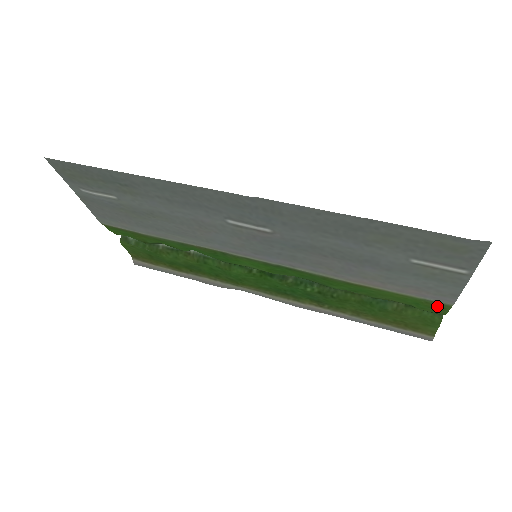
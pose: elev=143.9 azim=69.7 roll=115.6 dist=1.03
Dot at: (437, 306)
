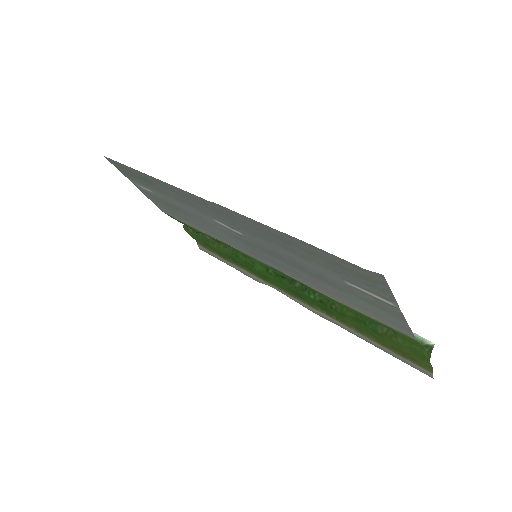
Dot at: (409, 338)
